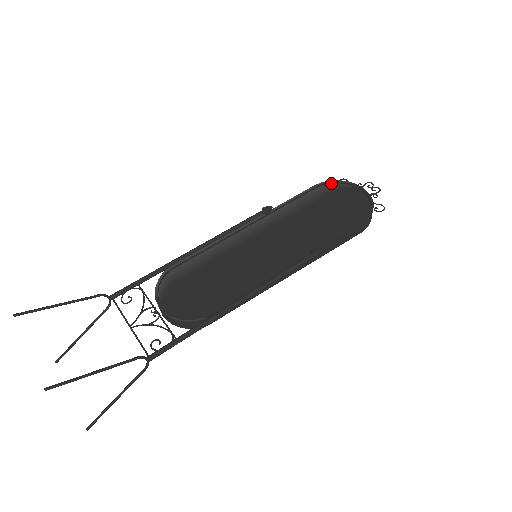
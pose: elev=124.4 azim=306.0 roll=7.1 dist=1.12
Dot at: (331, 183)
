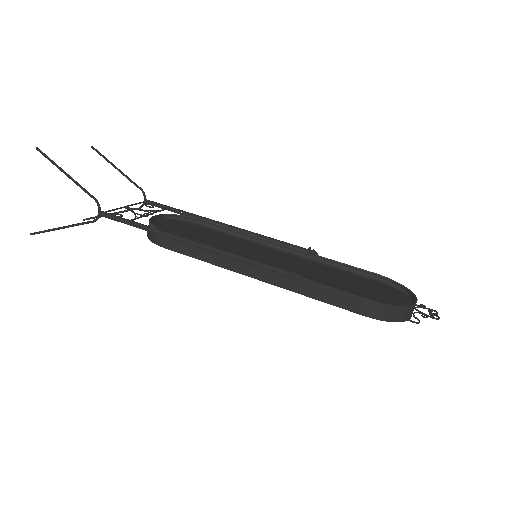
Dot at: (394, 283)
